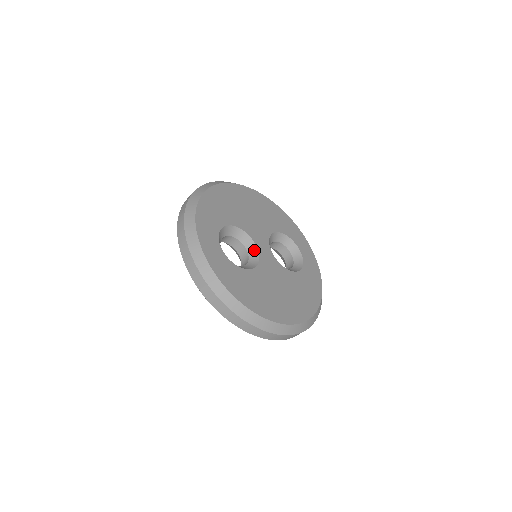
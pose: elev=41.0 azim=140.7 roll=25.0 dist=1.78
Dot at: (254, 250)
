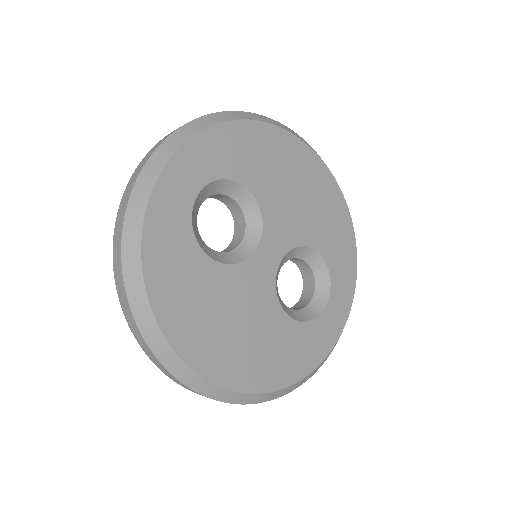
Dot at: (252, 244)
